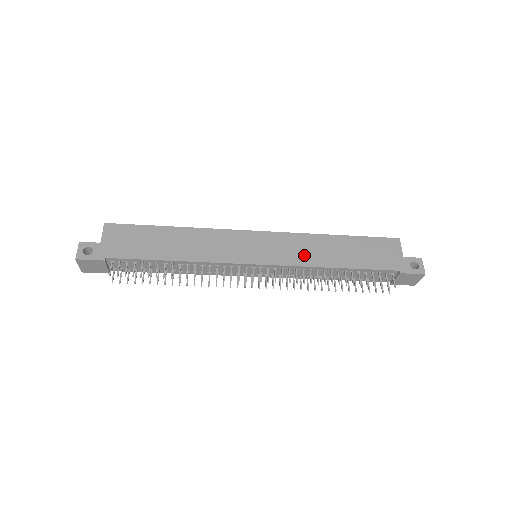
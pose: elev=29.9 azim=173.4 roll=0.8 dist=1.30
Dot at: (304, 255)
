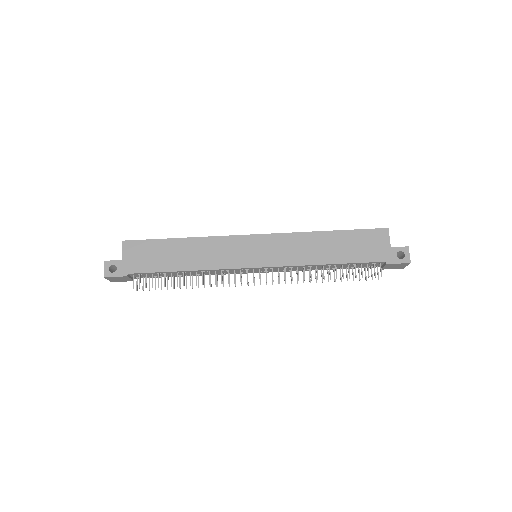
Dot at: (298, 254)
